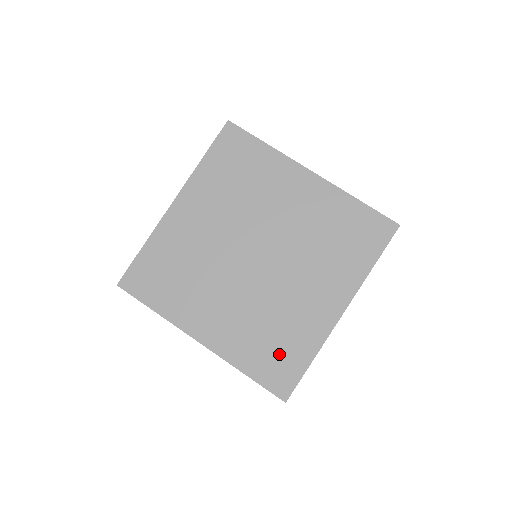
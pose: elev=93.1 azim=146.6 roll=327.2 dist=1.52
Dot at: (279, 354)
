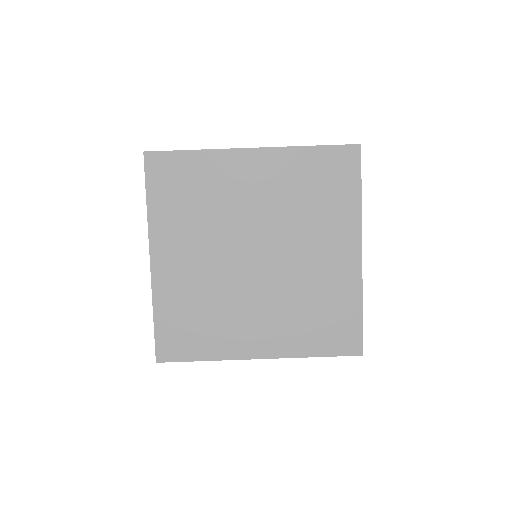
Dot at: (190, 331)
